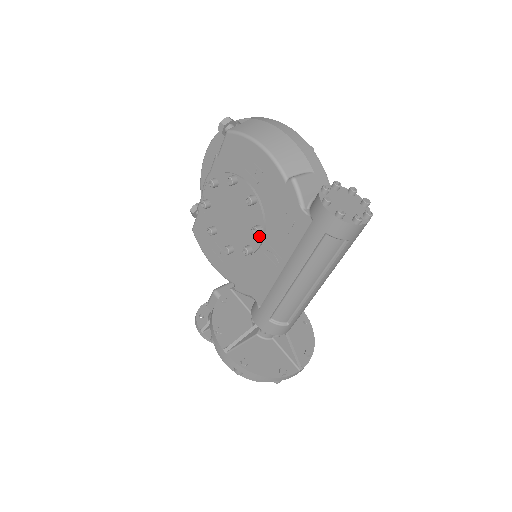
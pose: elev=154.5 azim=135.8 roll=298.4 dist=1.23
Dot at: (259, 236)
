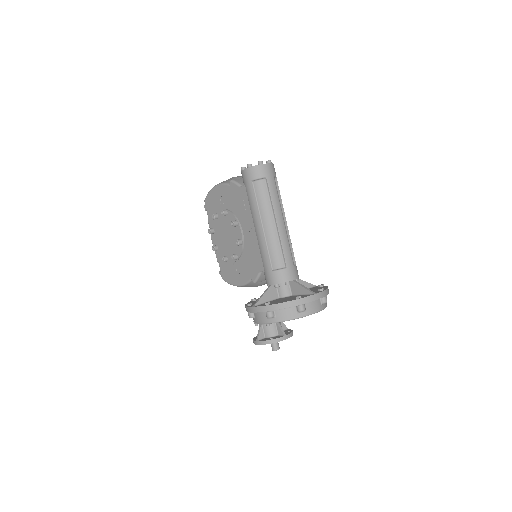
Dot at: (238, 227)
